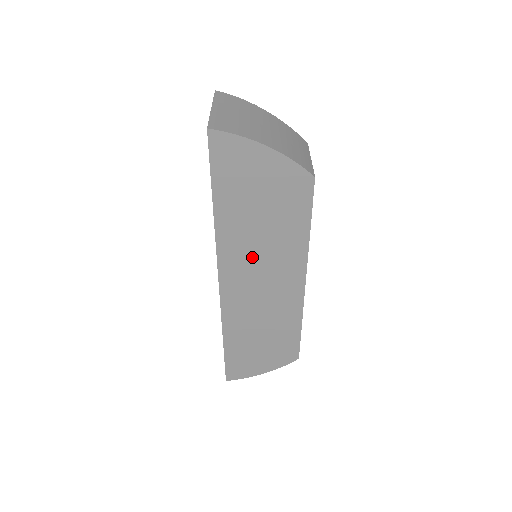
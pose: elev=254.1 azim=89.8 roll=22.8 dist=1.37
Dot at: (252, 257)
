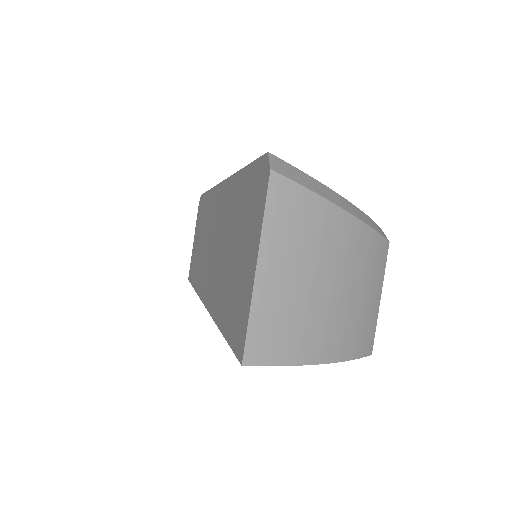
Dot at: occluded
